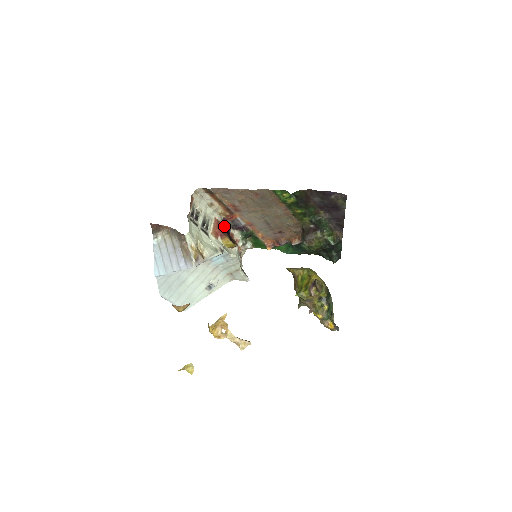
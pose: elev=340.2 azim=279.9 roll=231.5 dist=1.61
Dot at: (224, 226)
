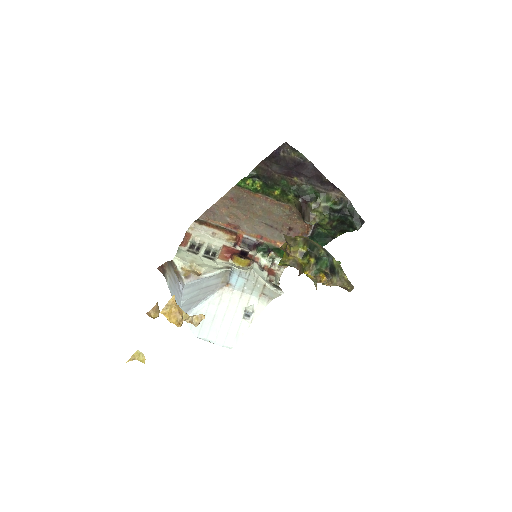
Dot at: (237, 250)
